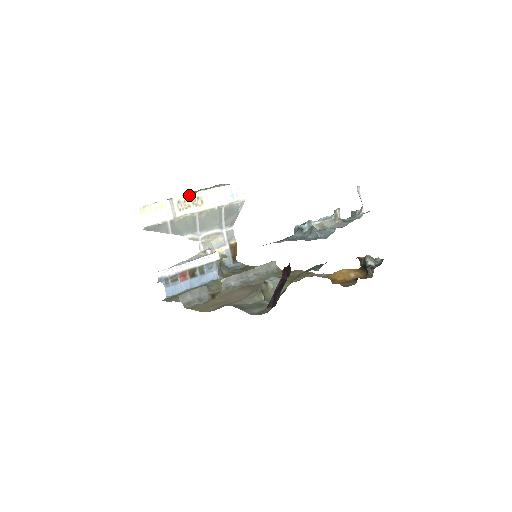
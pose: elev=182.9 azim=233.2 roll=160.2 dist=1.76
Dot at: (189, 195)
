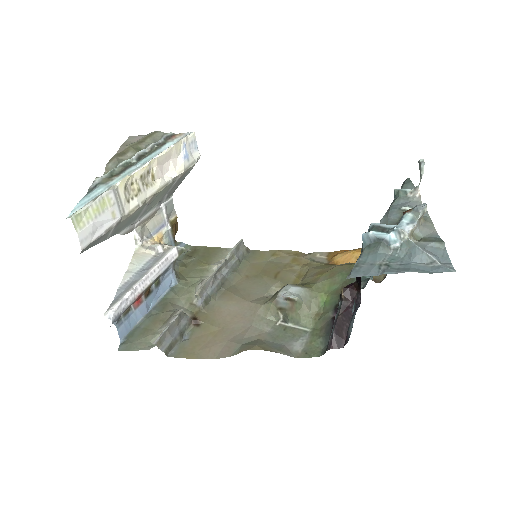
Dot at: (137, 171)
